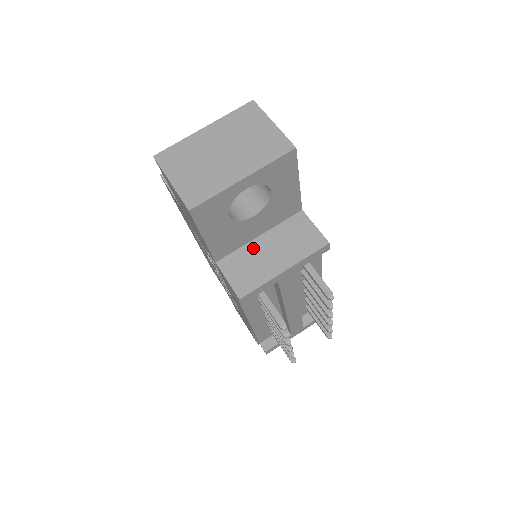
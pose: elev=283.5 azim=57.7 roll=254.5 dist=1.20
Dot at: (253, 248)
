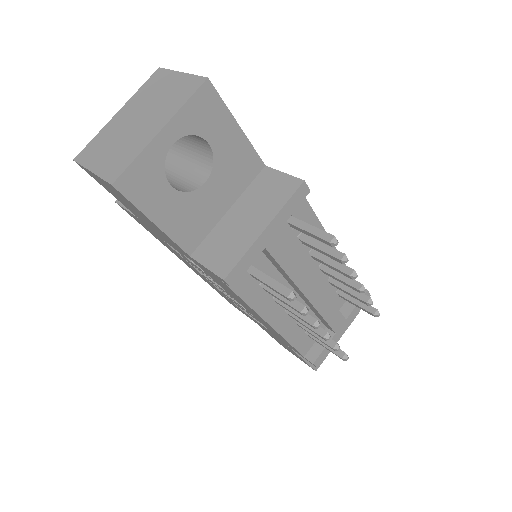
Dot at: (225, 224)
